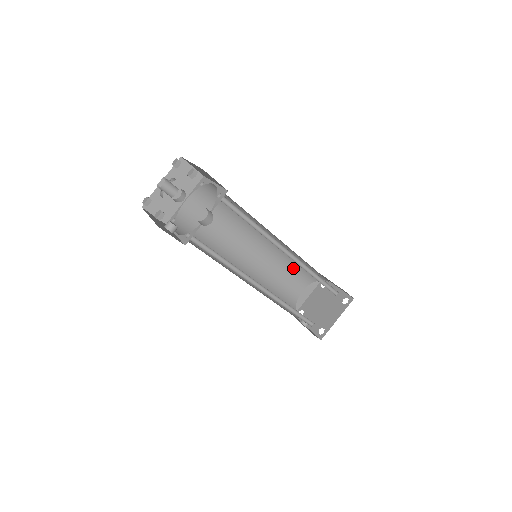
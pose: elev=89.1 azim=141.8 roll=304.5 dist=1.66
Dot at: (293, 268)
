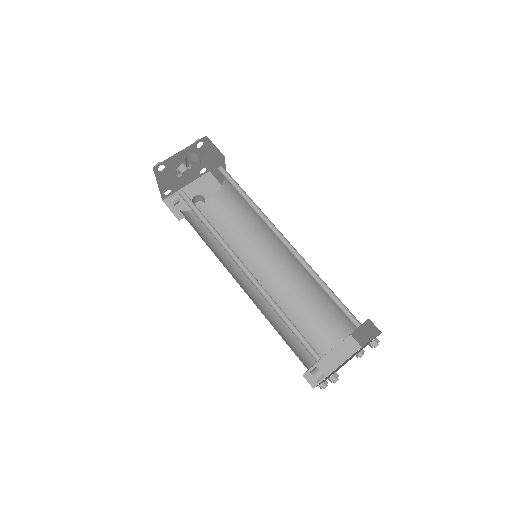
Dot at: (313, 312)
